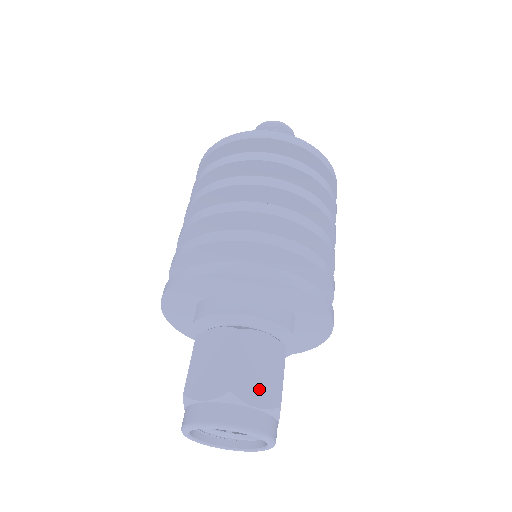
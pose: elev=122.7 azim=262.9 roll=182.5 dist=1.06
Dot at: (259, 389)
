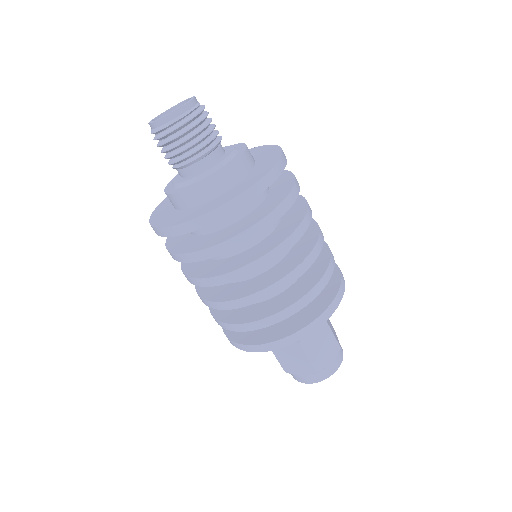
Dot at: (327, 355)
